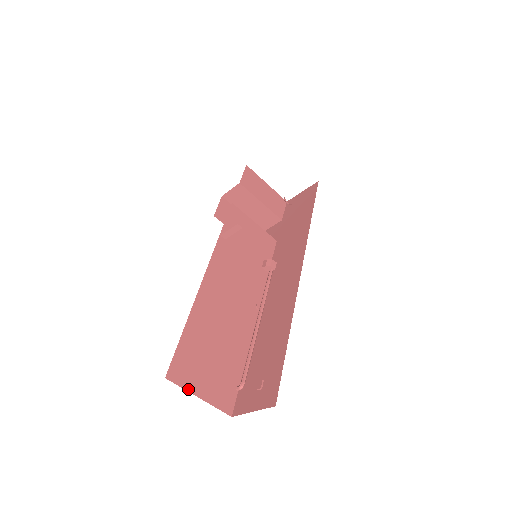
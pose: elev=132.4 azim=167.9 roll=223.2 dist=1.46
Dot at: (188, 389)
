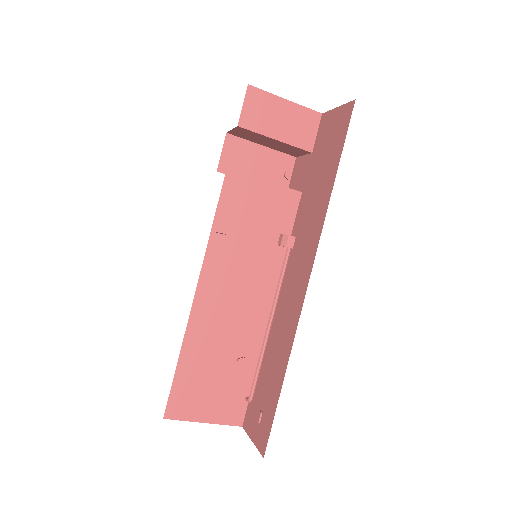
Dot at: (190, 419)
